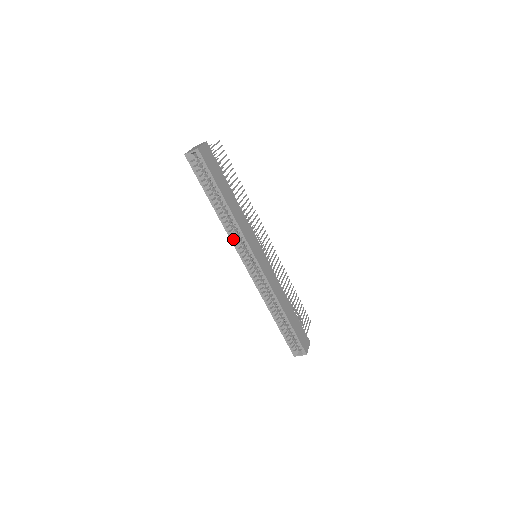
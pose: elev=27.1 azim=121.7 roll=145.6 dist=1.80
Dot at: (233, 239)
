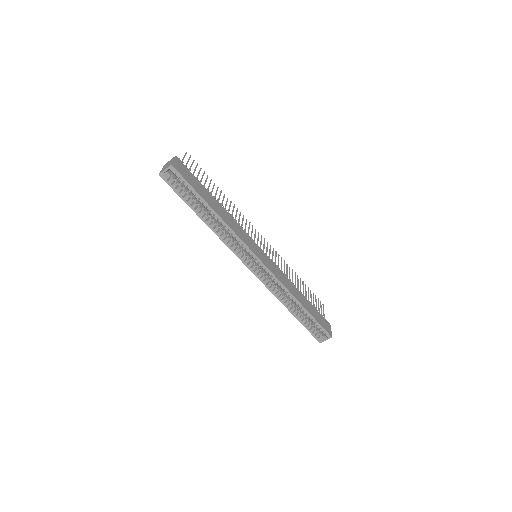
Dot at: (230, 246)
